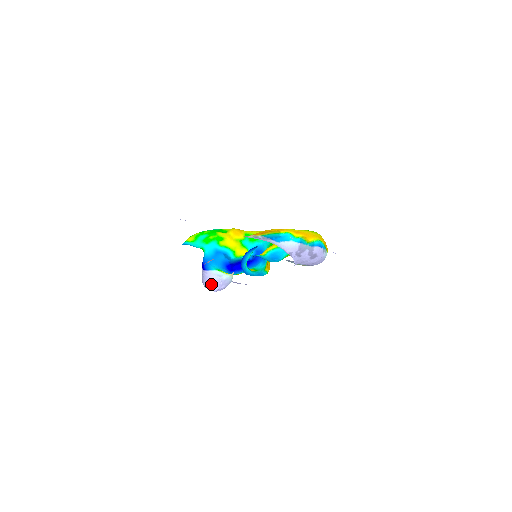
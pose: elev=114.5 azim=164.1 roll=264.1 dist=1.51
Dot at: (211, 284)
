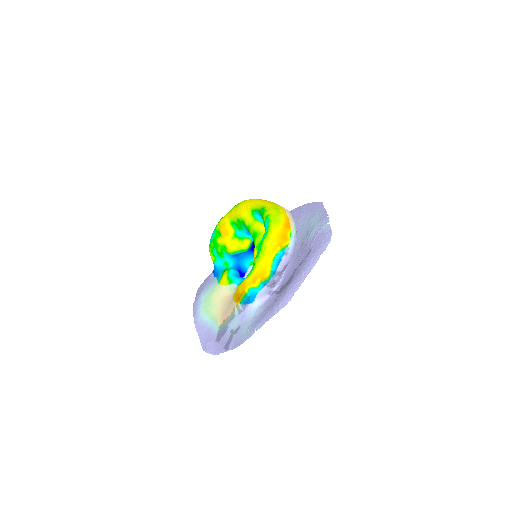
Dot at: occluded
